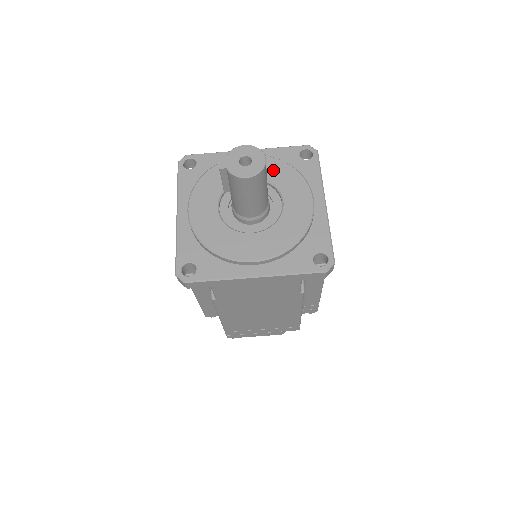
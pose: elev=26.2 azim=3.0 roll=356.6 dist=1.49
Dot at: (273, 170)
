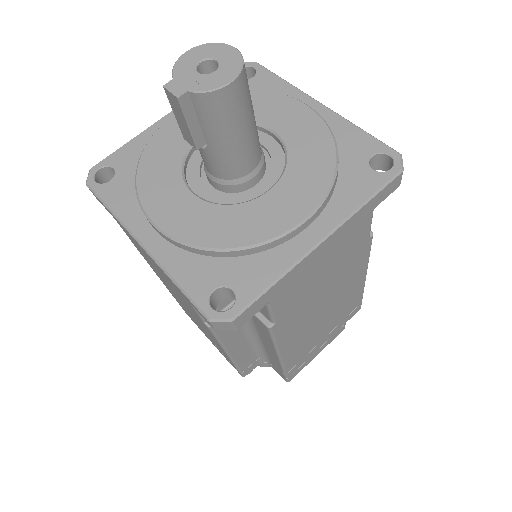
Dot at: occluded
